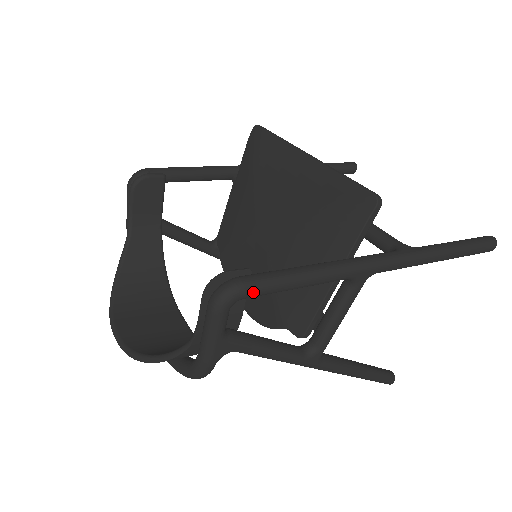
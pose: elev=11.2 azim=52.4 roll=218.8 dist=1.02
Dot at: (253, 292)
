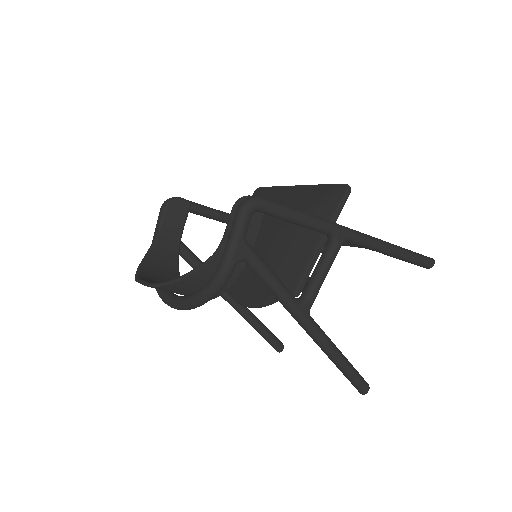
Dot at: (269, 205)
